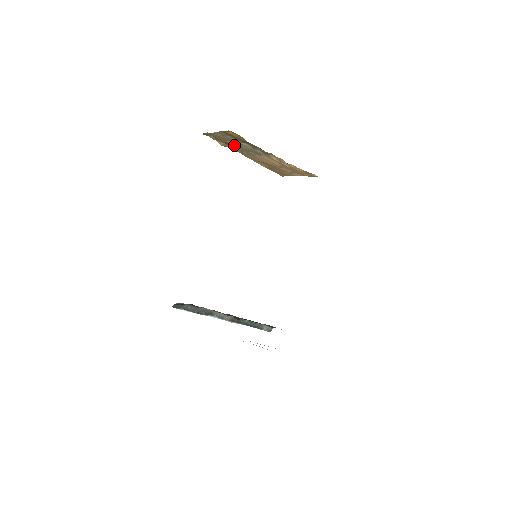
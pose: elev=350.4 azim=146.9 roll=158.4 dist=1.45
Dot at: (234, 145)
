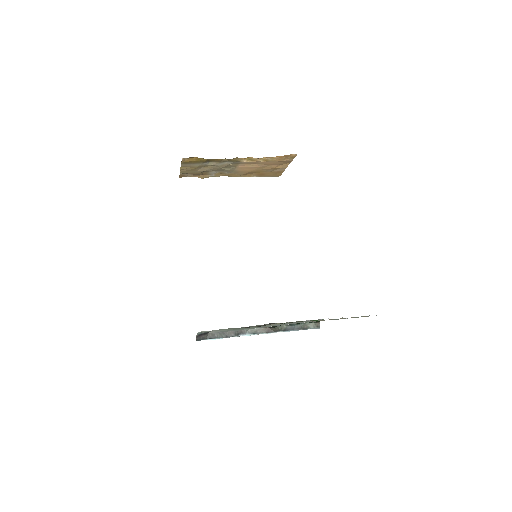
Dot at: (210, 171)
